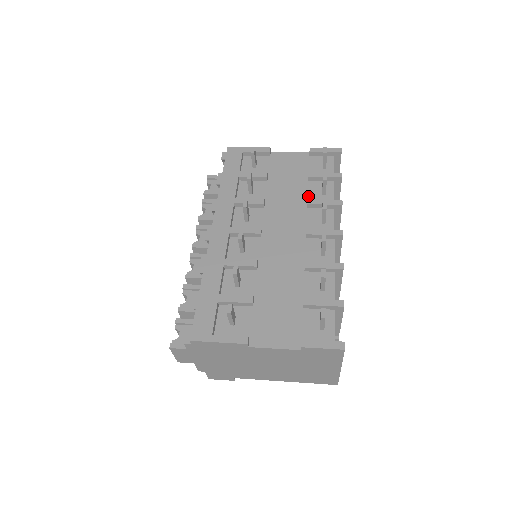
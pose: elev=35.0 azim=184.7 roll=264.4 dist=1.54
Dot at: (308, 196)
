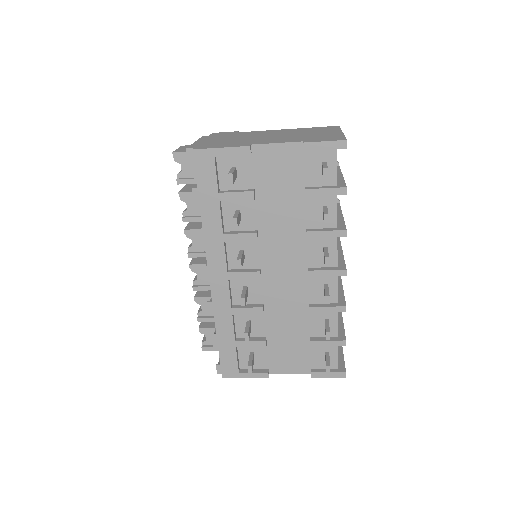
Dot at: (306, 219)
